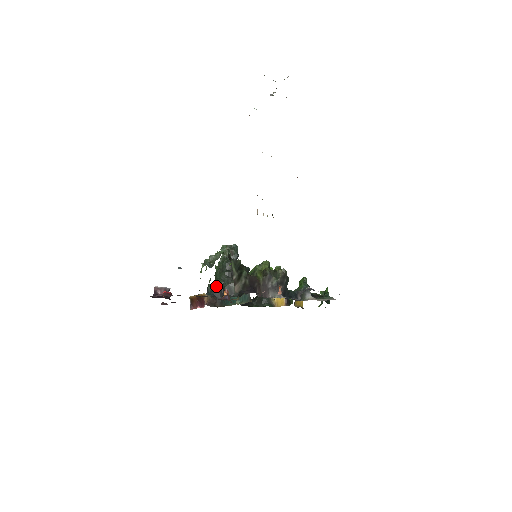
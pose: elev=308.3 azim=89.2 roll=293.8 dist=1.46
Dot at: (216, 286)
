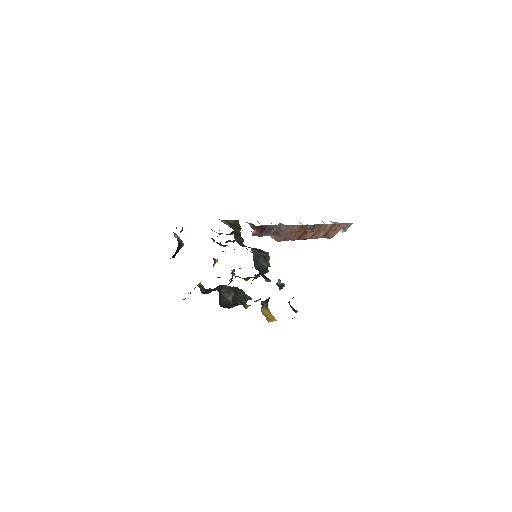
Dot at: occluded
